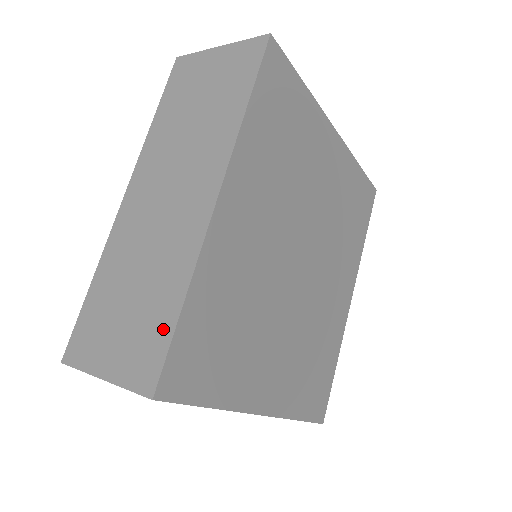
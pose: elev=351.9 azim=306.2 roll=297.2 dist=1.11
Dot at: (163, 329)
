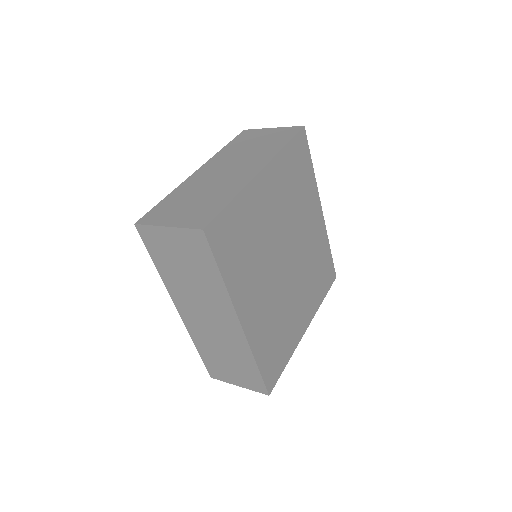
Dot at: (255, 374)
